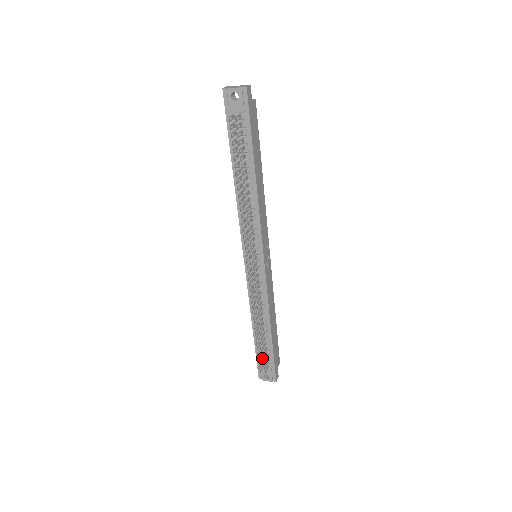
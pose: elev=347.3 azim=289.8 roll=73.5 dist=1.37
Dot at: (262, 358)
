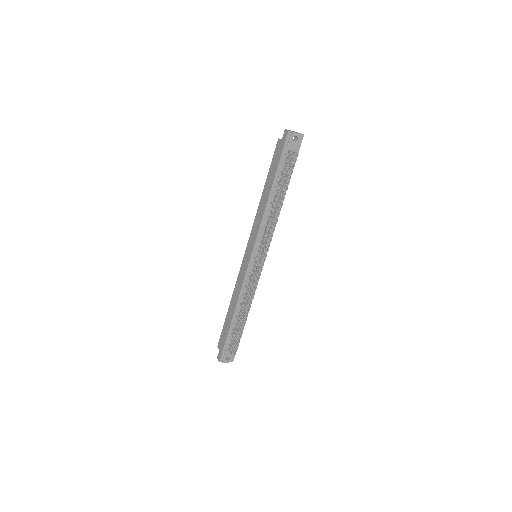
Dot at: (231, 342)
